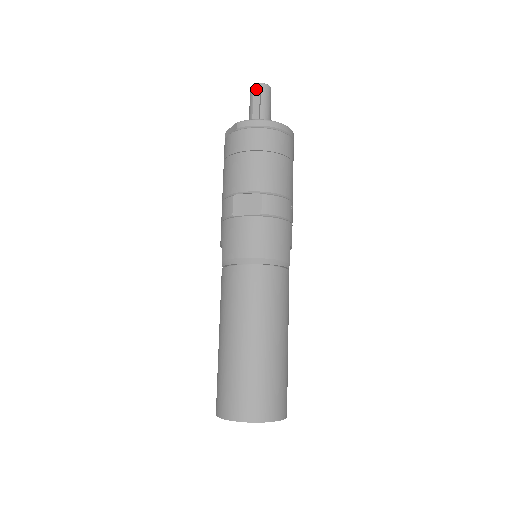
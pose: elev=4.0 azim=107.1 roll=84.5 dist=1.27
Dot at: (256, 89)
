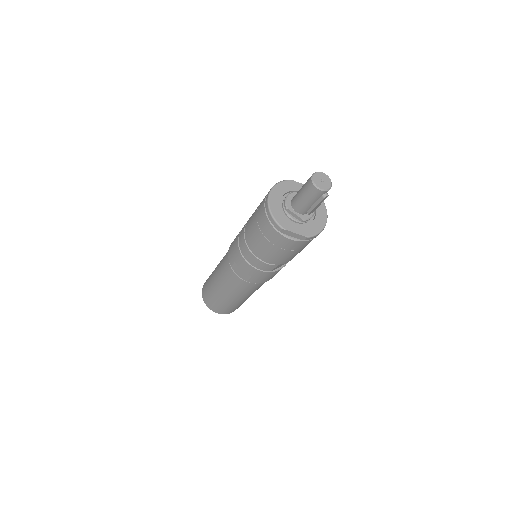
Dot at: occluded
